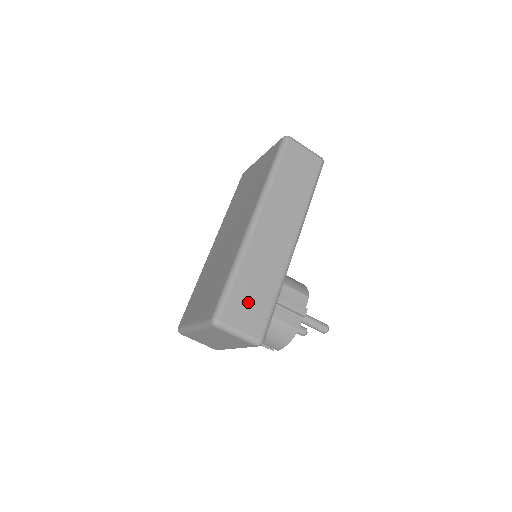
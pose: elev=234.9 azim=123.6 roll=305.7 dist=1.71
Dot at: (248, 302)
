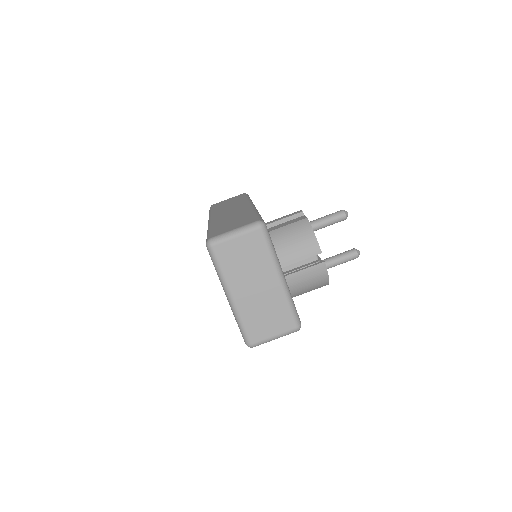
Dot at: (230, 225)
